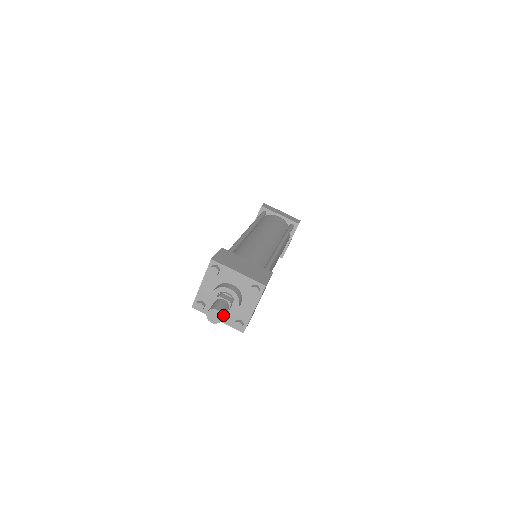
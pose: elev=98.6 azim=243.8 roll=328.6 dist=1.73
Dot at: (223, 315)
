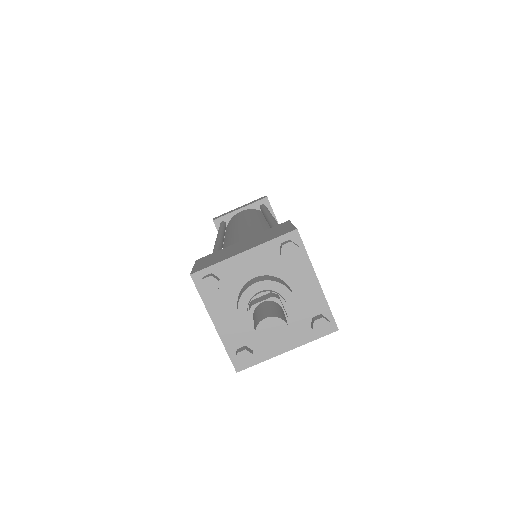
Dot at: (283, 340)
